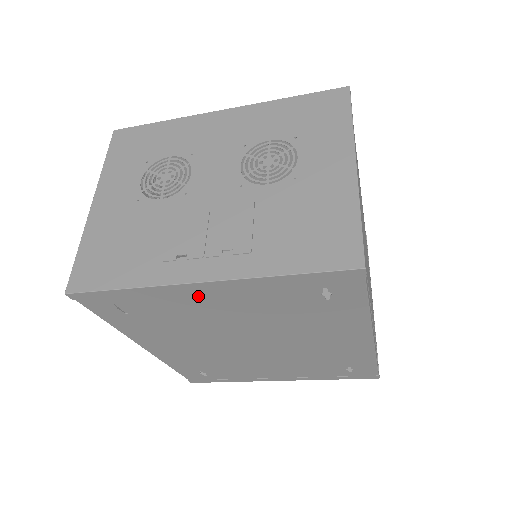
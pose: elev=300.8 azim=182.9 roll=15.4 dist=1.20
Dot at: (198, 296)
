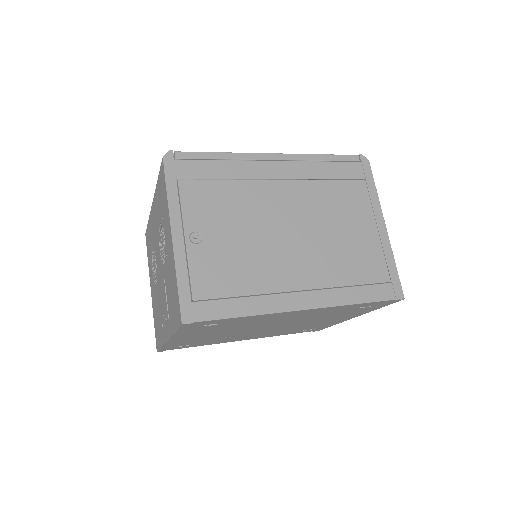
Dot at: (184, 339)
